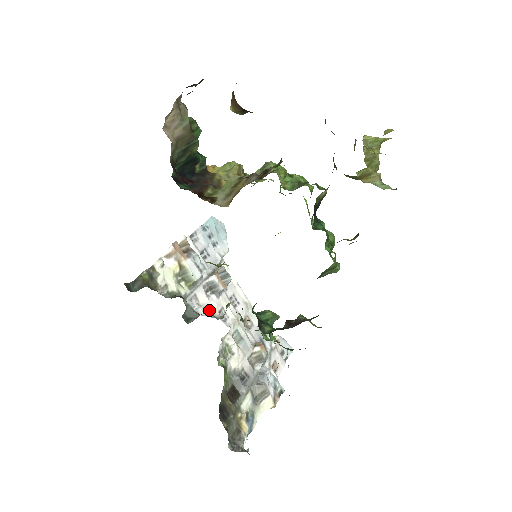
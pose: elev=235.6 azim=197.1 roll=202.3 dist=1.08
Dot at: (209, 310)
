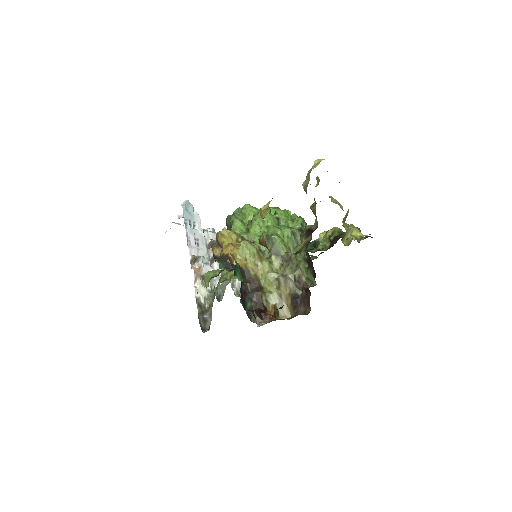
Dot at: (219, 275)
